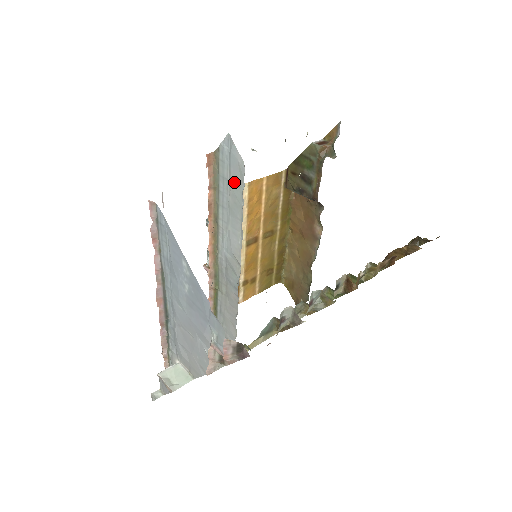
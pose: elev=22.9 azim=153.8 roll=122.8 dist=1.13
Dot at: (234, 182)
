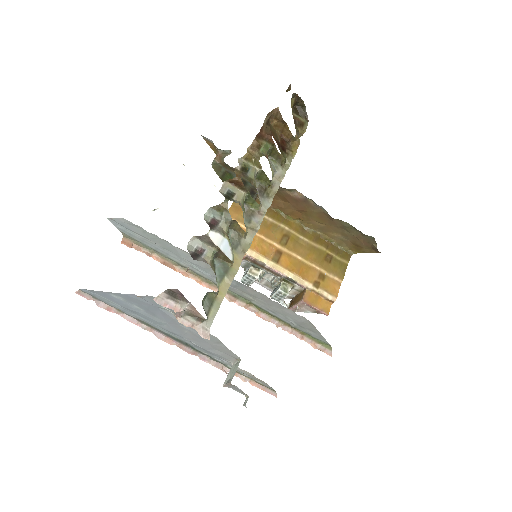
Dot at: (142, 234)
